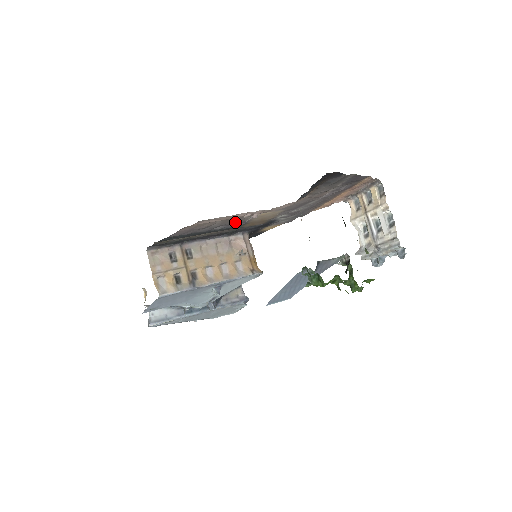
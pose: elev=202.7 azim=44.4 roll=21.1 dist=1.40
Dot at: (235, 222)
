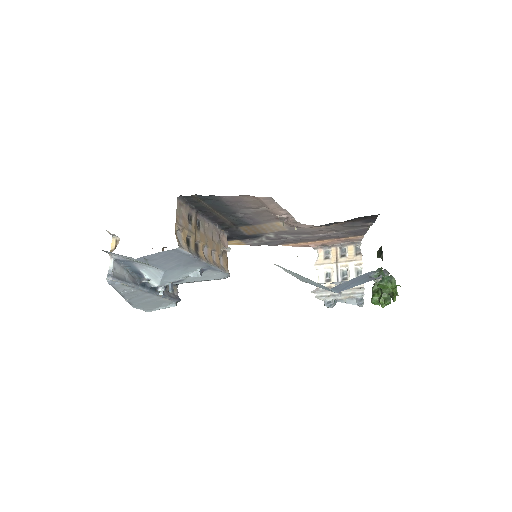
Dot at: (256, 218)
